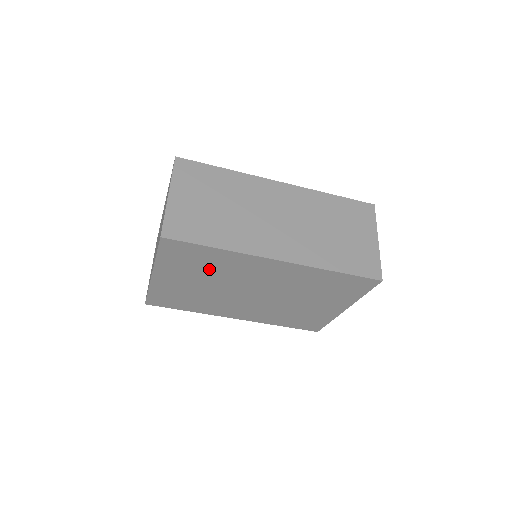
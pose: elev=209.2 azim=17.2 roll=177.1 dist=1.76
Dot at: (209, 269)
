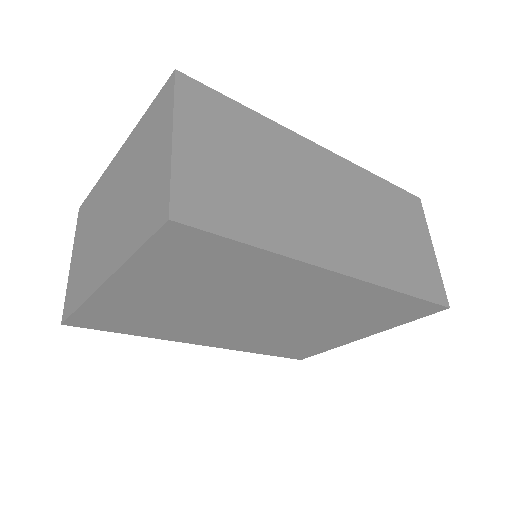
Dot at: (218, 280)
